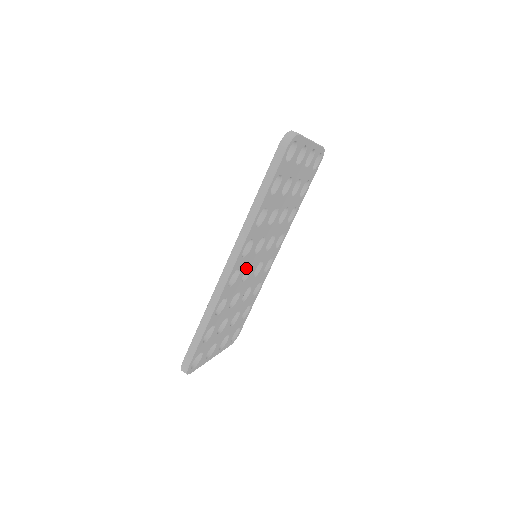
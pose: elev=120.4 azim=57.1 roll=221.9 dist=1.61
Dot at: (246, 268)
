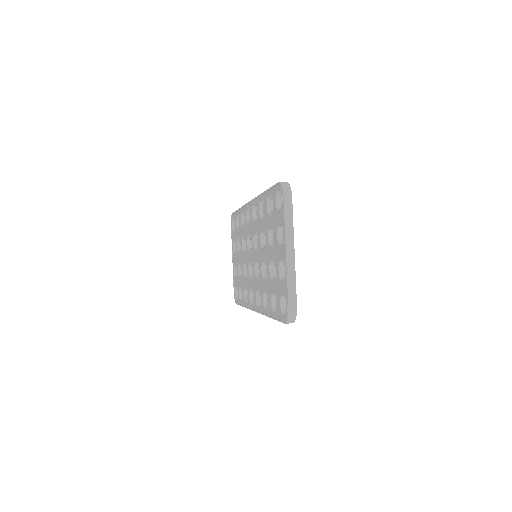
Dot at: occluded
